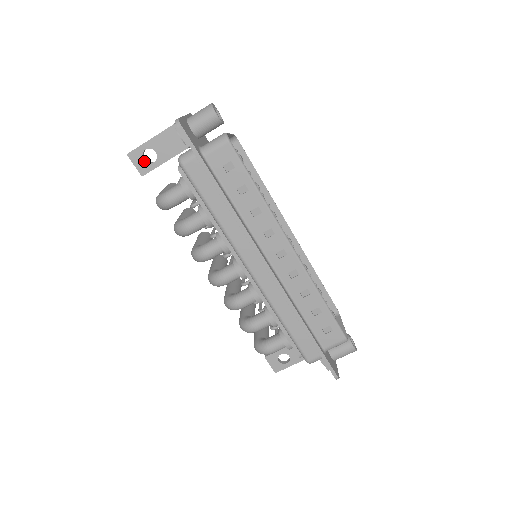
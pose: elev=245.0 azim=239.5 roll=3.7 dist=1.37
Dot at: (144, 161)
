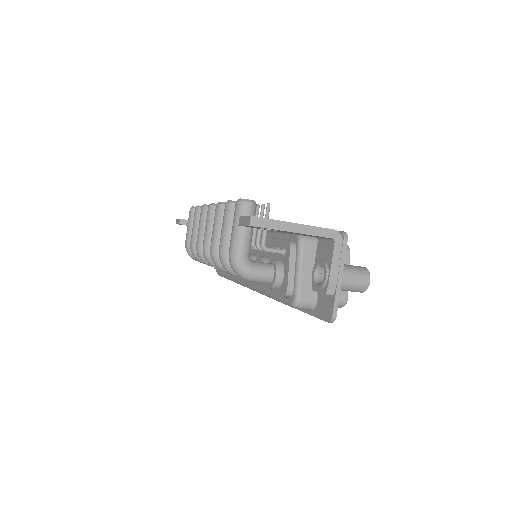
Dot at: occluded
